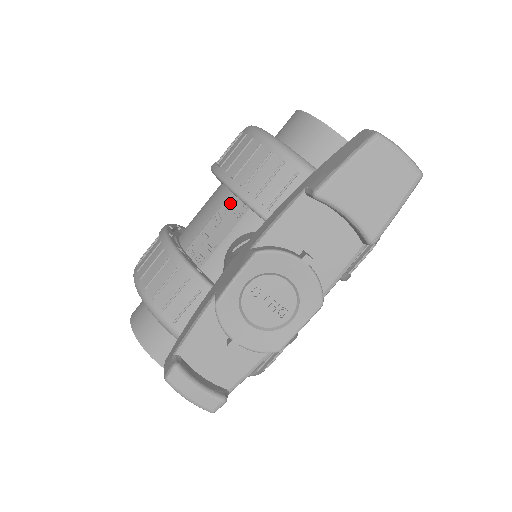
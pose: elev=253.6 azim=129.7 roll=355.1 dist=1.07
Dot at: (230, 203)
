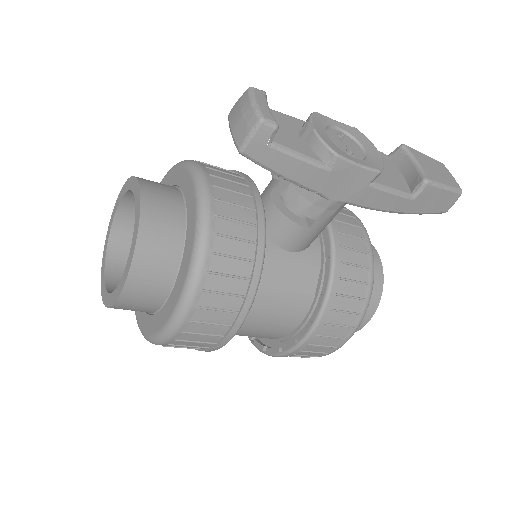
Dot at: occluded
